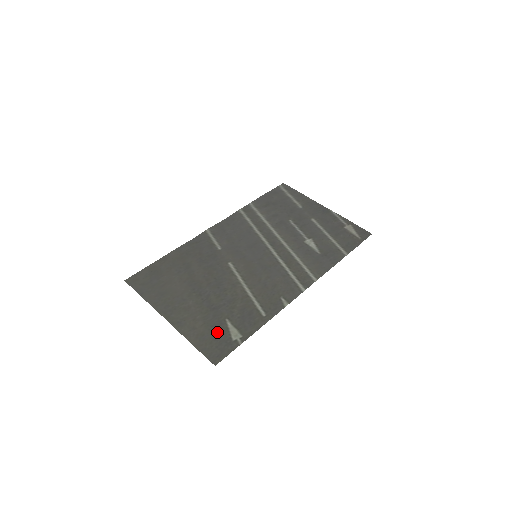
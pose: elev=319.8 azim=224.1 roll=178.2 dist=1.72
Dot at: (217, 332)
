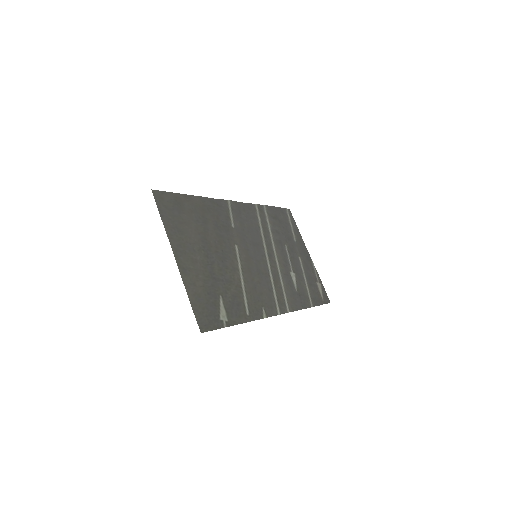
Dot at: (211, 302)
